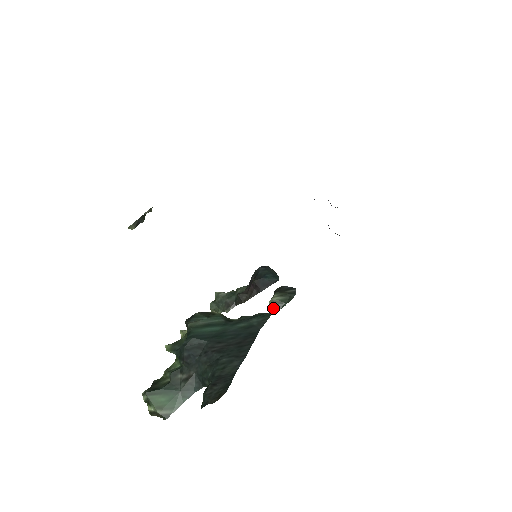
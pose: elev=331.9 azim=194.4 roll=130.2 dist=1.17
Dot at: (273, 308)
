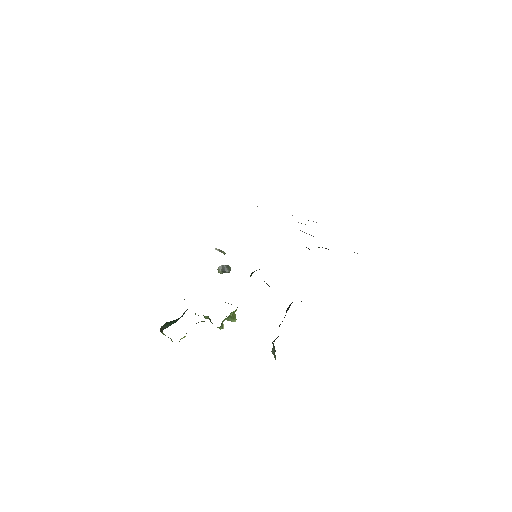
Dot at: occluded
